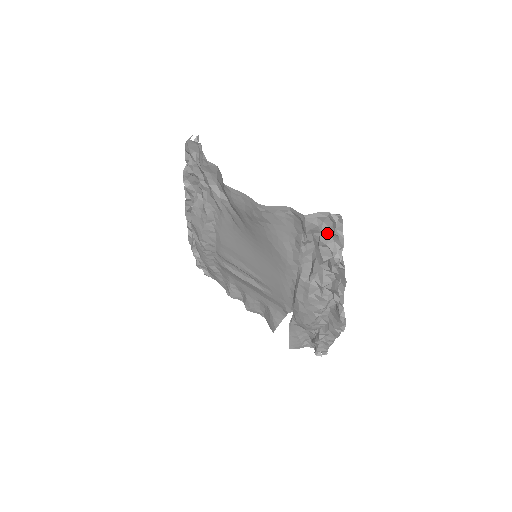
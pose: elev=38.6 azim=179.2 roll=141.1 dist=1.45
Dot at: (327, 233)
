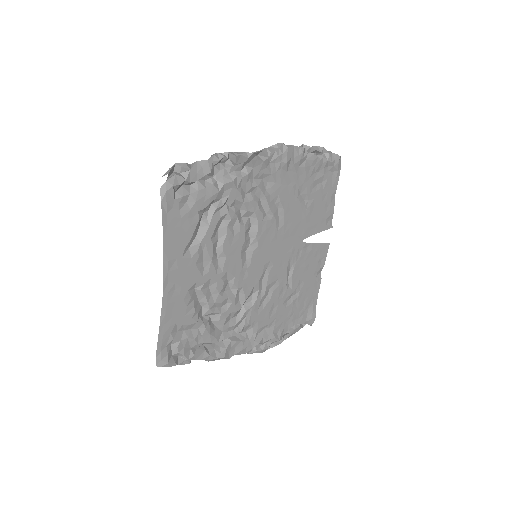
Dot at: occluded
